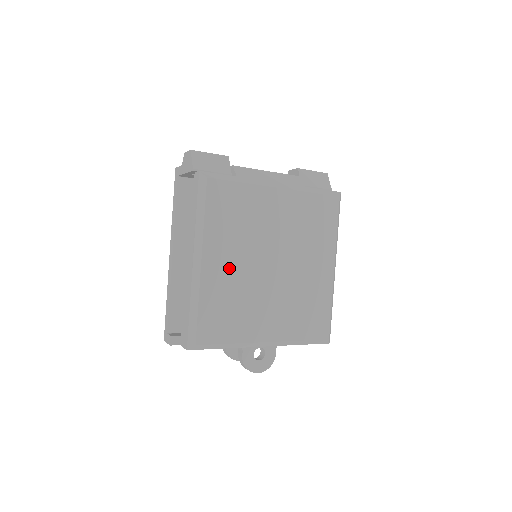
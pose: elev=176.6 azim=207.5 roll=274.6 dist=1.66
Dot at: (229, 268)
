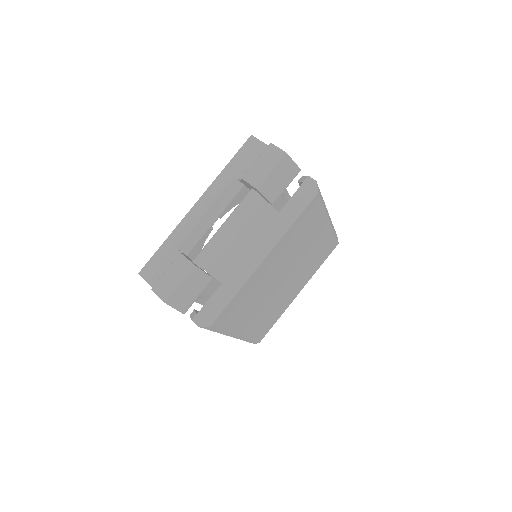
Dot at: (257, 315)
